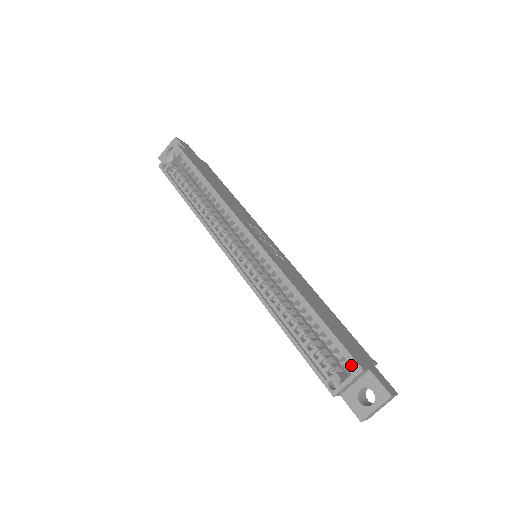
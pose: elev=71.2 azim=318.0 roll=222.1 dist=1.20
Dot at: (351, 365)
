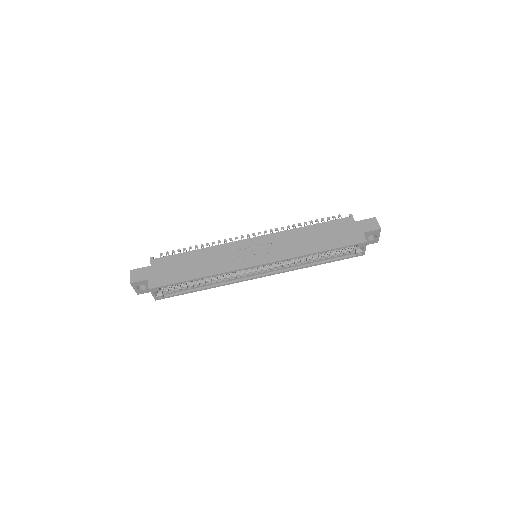
Dot at: (361, 245)
